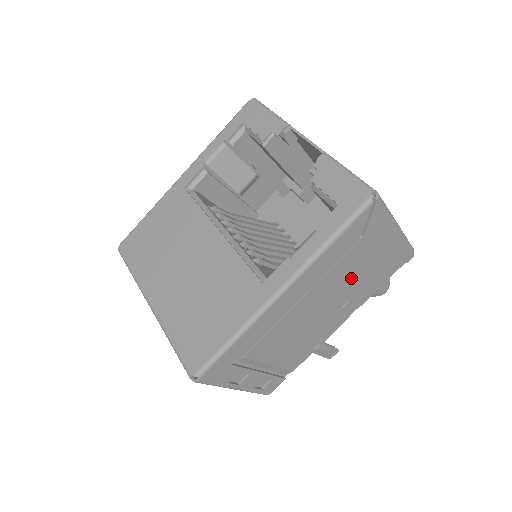
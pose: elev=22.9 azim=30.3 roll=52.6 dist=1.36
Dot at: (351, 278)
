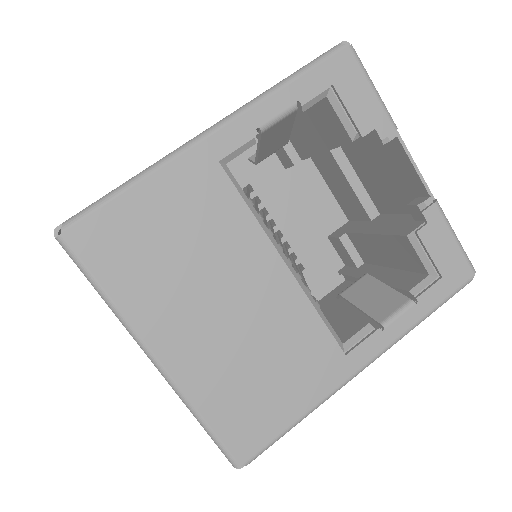
Dot at: occluded
